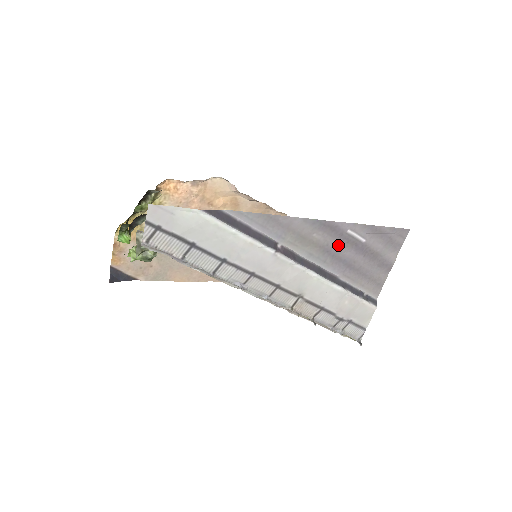
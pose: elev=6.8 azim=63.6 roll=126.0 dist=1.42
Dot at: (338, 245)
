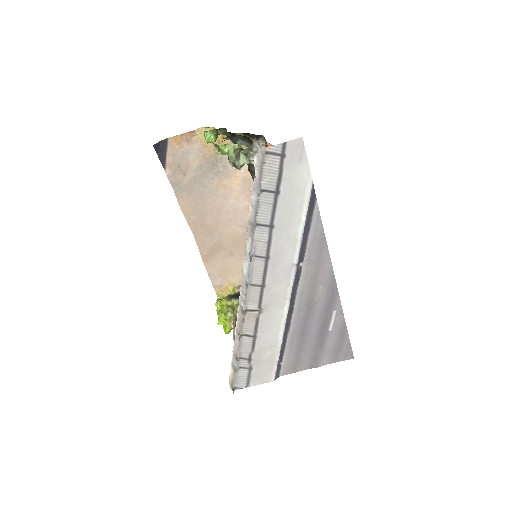
Dot at: (319, 311)
